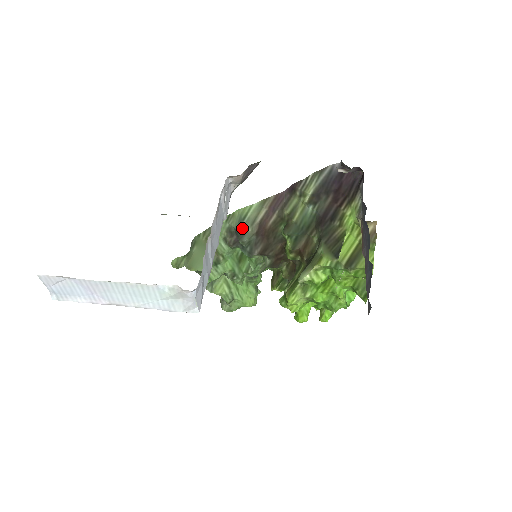
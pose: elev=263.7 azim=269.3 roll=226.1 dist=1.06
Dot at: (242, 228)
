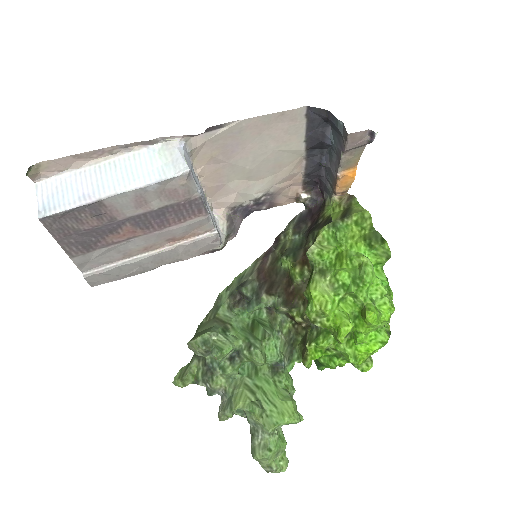
Dot at: (242, 283)
